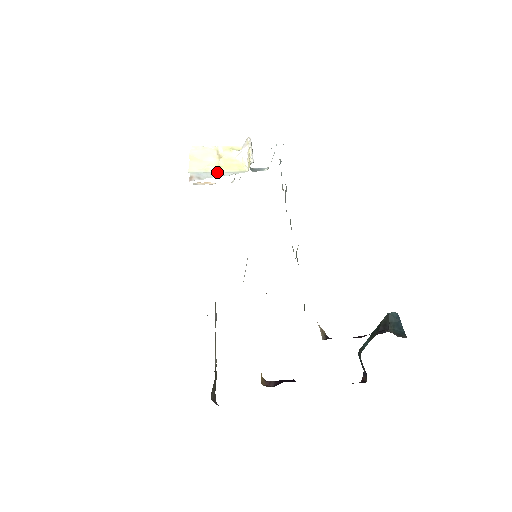
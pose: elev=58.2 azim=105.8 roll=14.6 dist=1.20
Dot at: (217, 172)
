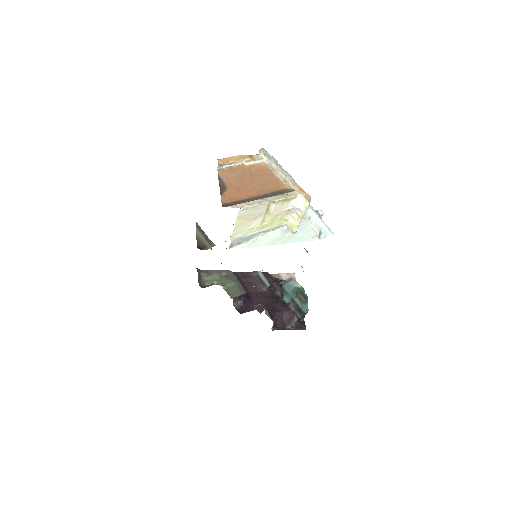
Dot at: (258, 233)
